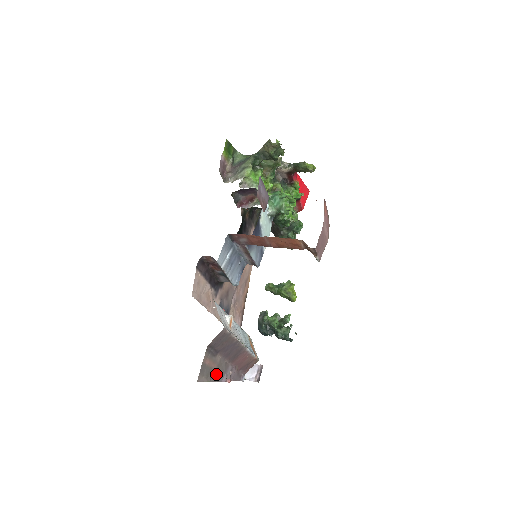
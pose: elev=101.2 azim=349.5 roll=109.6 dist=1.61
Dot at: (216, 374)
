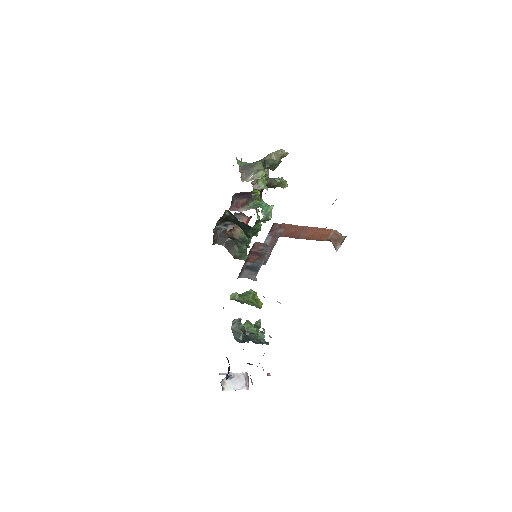
Dot at: occluded
